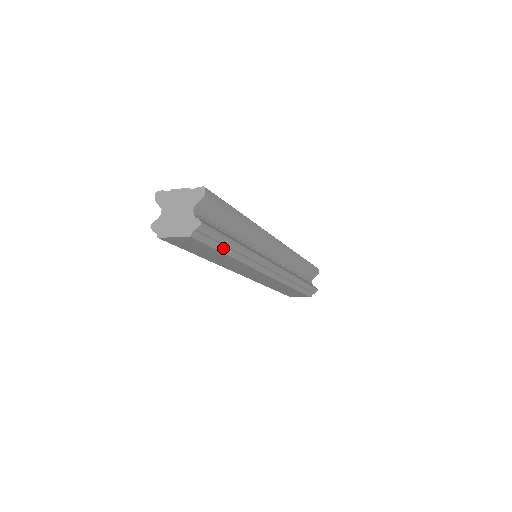
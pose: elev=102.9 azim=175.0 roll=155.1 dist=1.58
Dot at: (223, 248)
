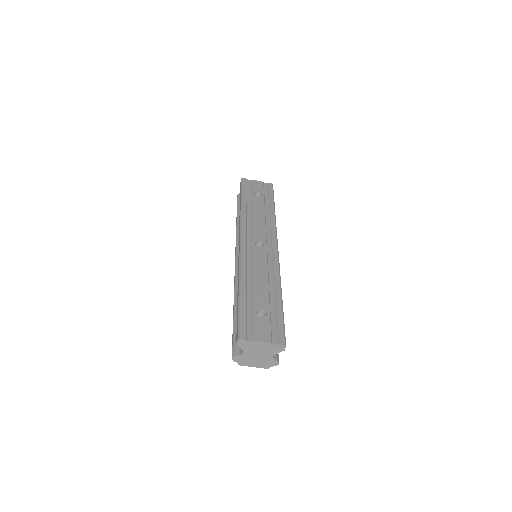
Dot at: occluded
